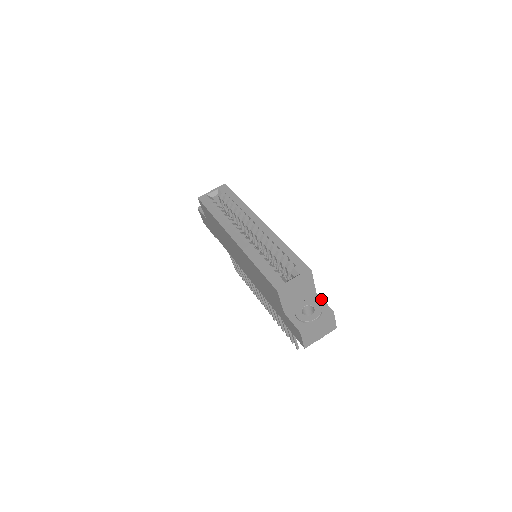
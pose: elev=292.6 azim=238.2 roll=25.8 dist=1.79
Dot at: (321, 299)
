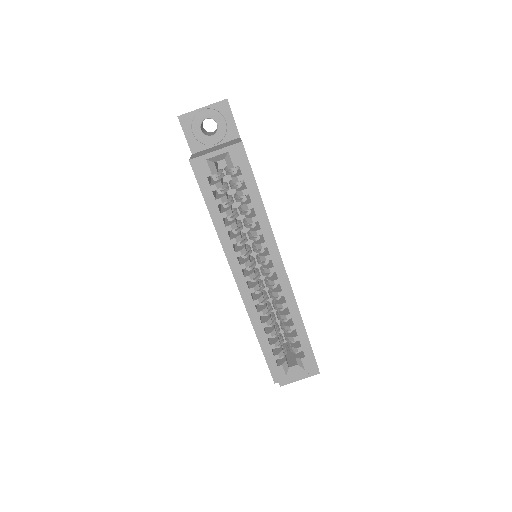
Dot at: occluded
